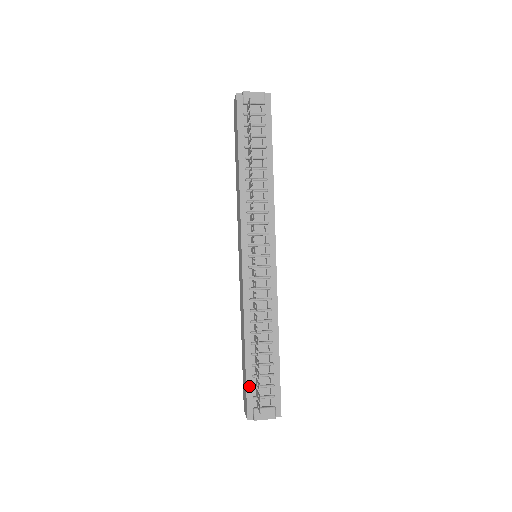
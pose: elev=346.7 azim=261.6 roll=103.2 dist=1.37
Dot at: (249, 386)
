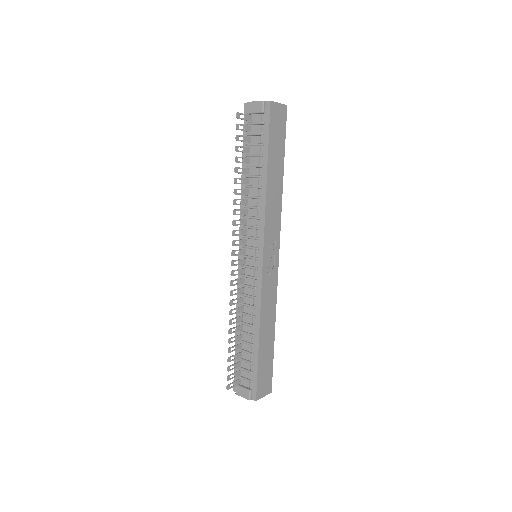
Dot at: occluded
